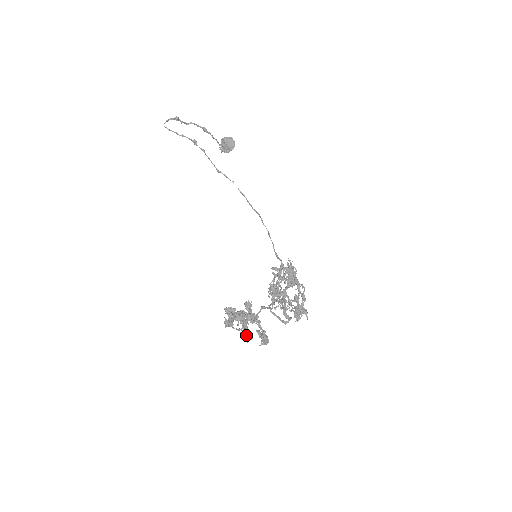
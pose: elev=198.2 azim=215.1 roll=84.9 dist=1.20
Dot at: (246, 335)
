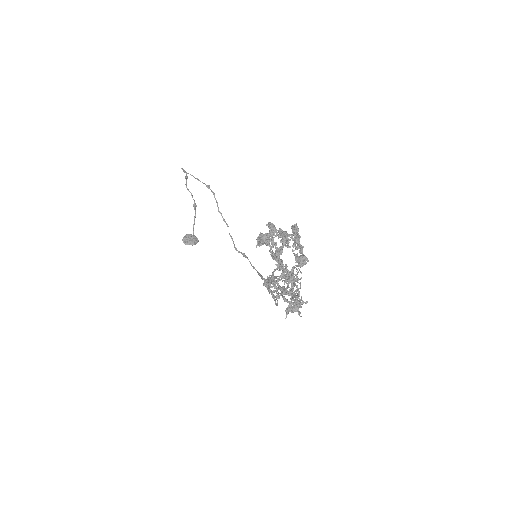
Dot at: (276, 257)
